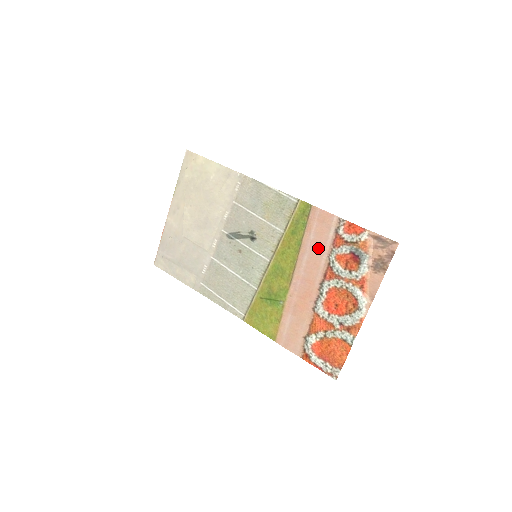
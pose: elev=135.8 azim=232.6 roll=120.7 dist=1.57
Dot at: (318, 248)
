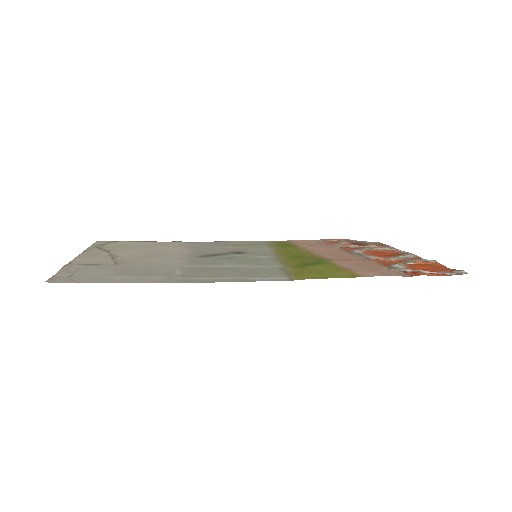
Dot at: (320, 246)
